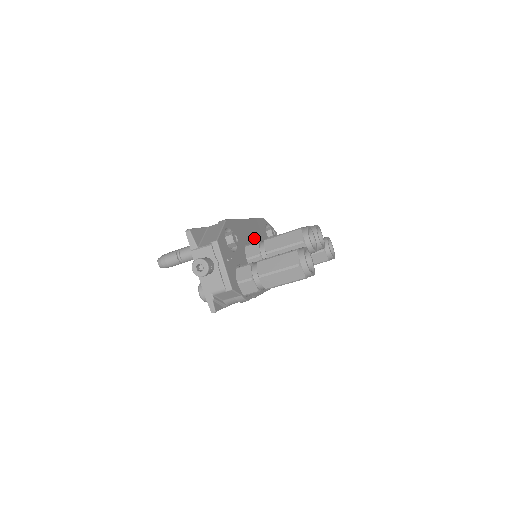
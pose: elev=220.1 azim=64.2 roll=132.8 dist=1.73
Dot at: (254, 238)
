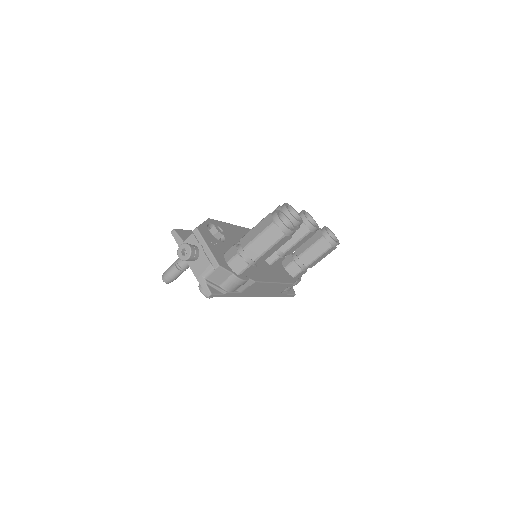
Dot at: occluded
